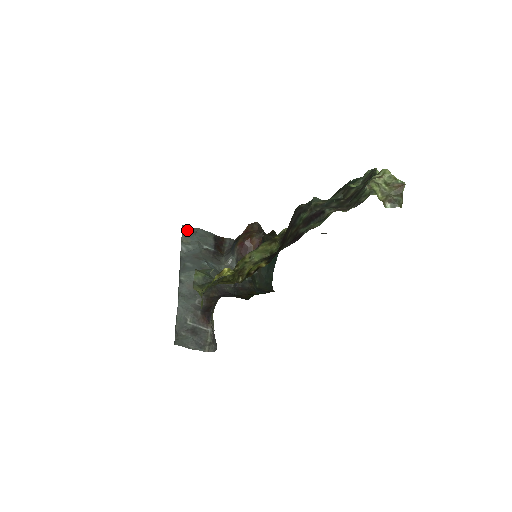
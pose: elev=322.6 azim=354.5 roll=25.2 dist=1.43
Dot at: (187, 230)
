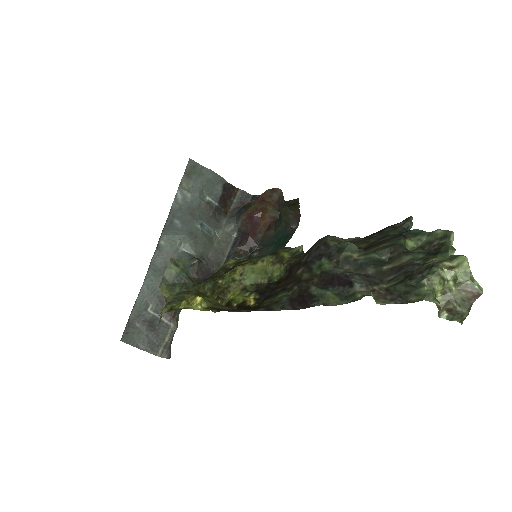
Dot at: (193, 168)
